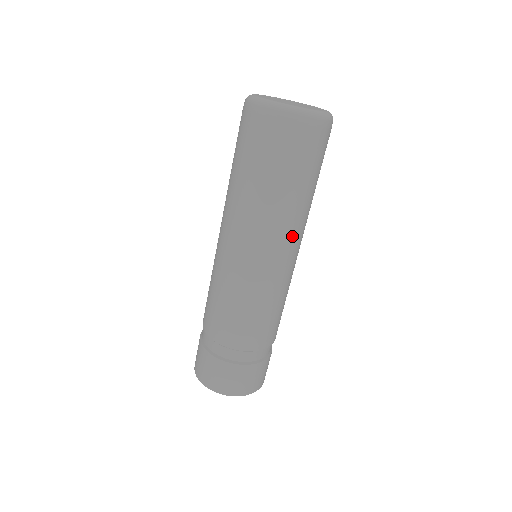
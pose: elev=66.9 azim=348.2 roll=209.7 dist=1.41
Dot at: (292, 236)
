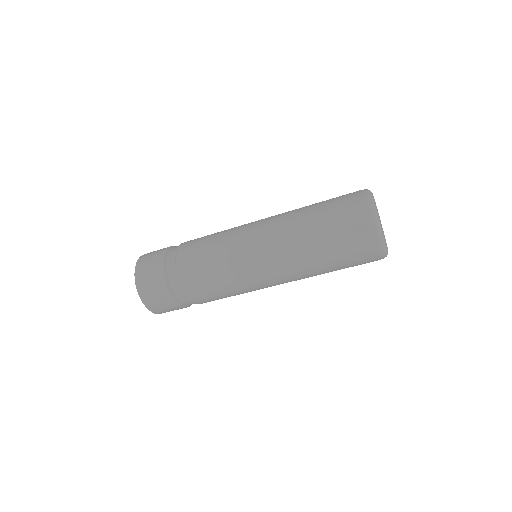
Dot at: occluded
